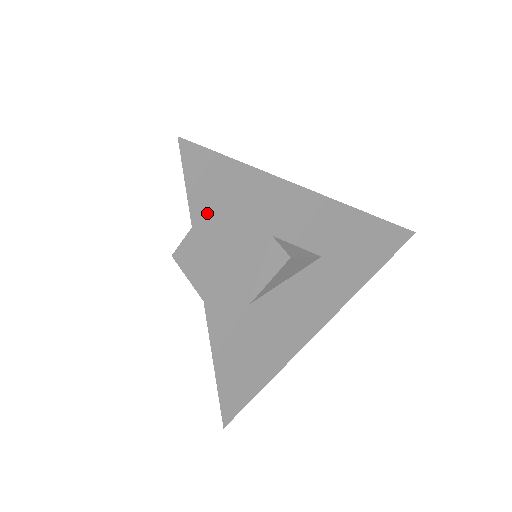
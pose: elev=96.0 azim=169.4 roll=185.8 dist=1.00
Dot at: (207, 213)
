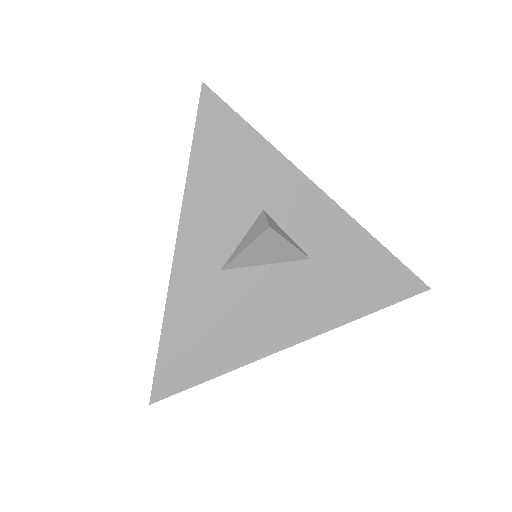
Dot at: (207, 158)
